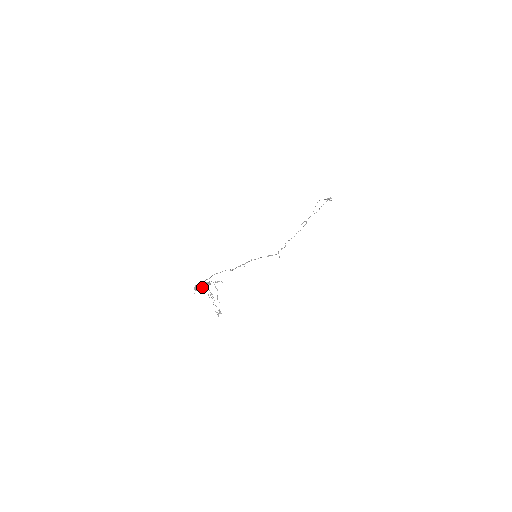
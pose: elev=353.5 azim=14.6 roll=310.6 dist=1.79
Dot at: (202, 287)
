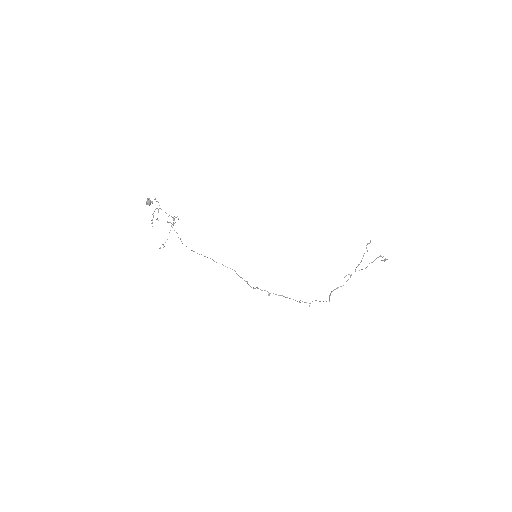
Dot at: (152, 202)
